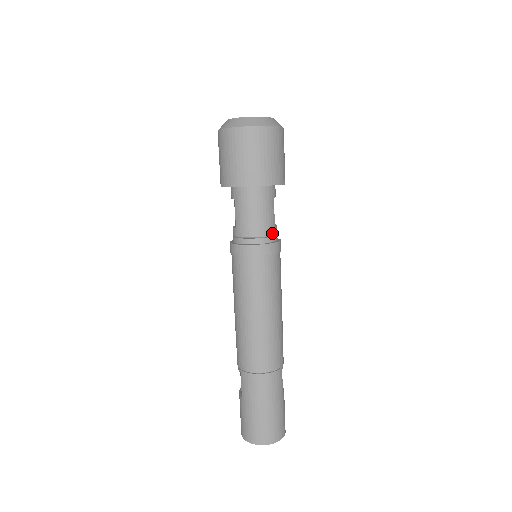
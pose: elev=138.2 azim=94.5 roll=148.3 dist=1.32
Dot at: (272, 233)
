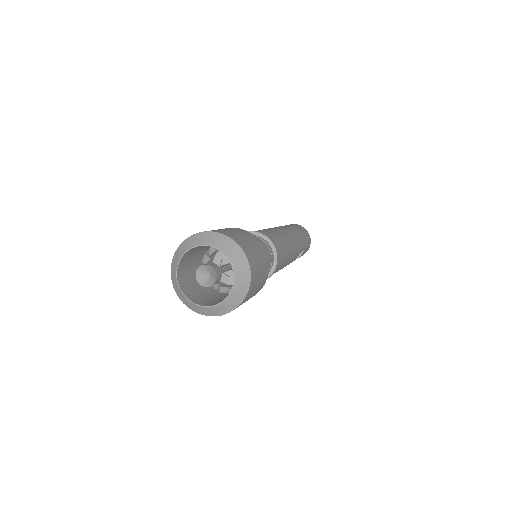
Dot at: occluded
